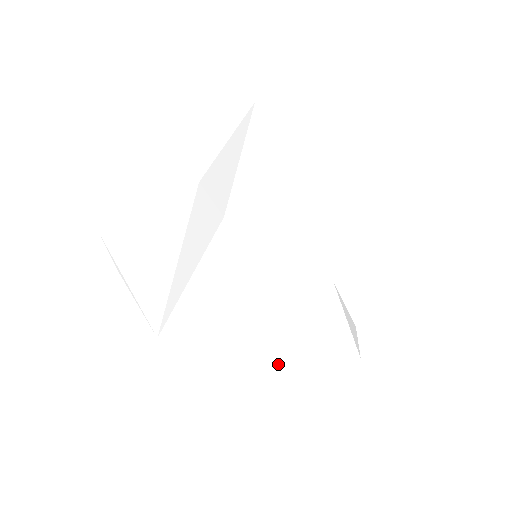
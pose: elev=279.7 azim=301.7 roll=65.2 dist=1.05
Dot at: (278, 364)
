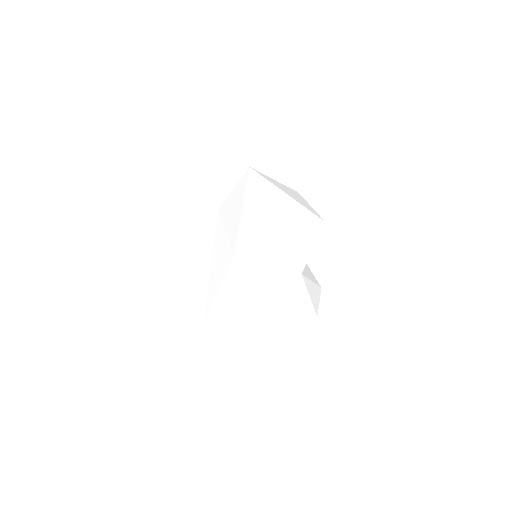
Dot at: (268, 326)
